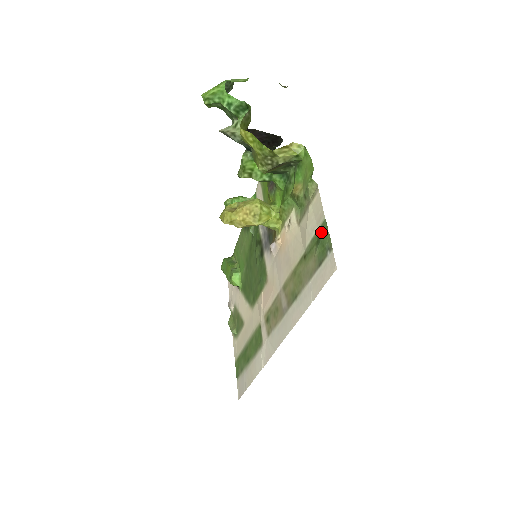
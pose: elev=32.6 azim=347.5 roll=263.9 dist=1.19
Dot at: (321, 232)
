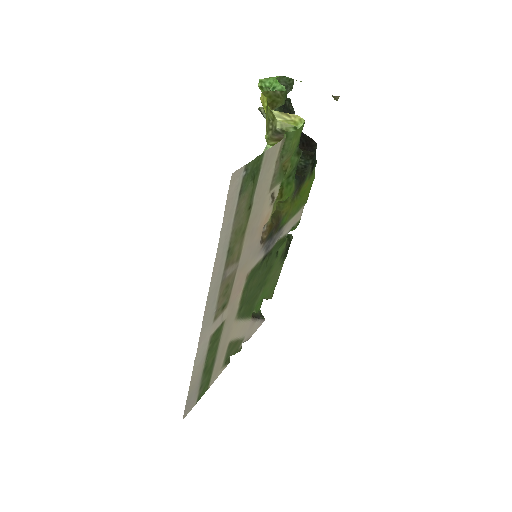
Dot at: (257, 166)
